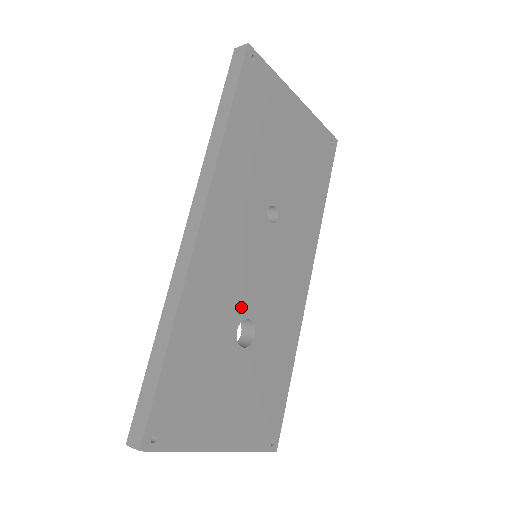
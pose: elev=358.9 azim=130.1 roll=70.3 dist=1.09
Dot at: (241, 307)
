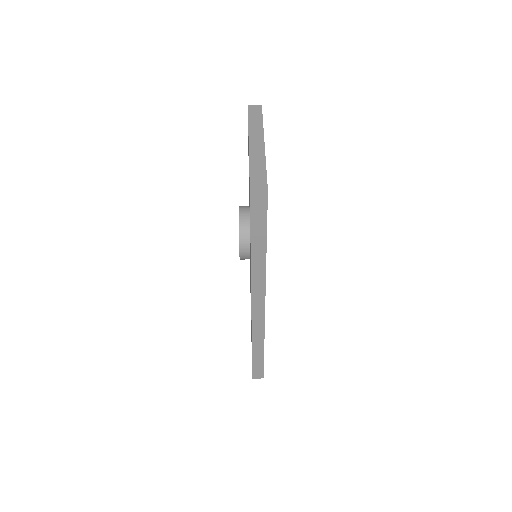
Dot at: occluded
